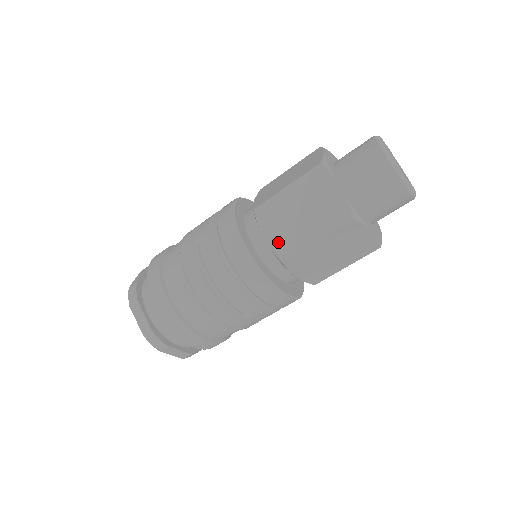
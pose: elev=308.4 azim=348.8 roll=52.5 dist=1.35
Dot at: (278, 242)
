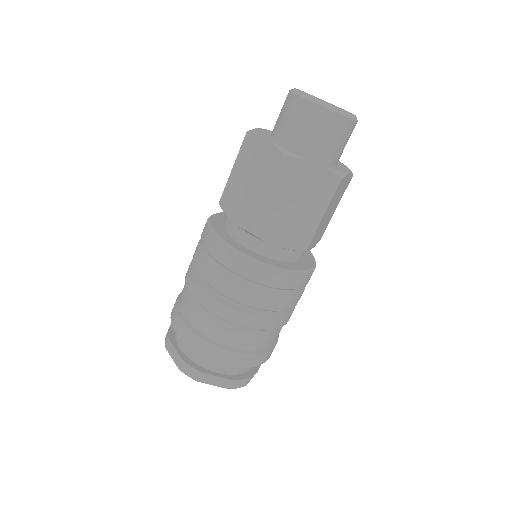
Dot at: (291, 240)
